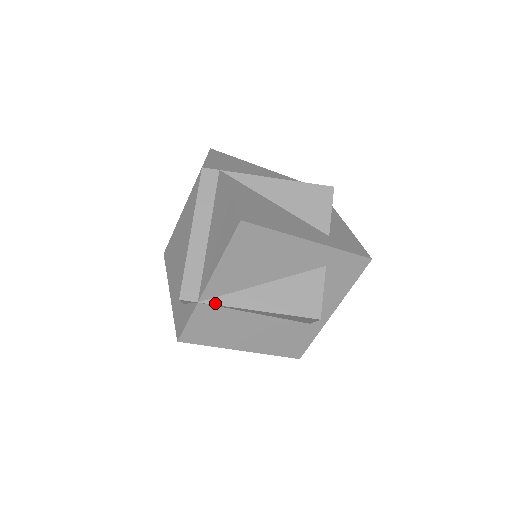
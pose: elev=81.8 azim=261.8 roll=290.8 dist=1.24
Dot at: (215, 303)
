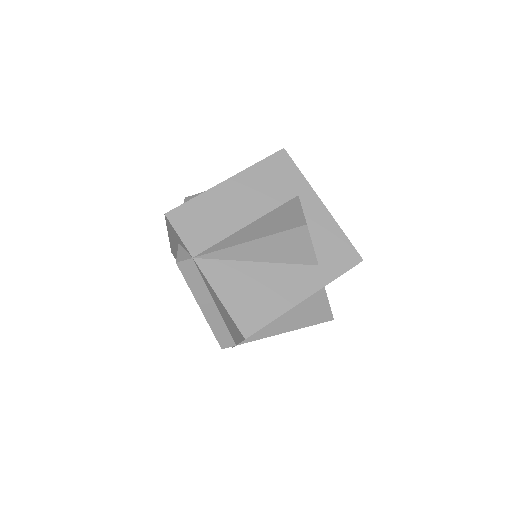
Dot at: (249, 341)
